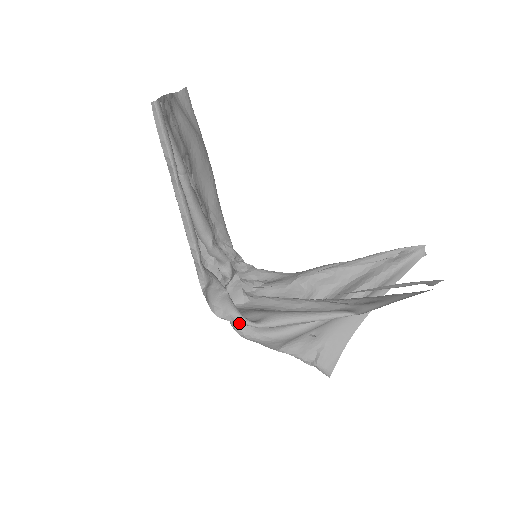
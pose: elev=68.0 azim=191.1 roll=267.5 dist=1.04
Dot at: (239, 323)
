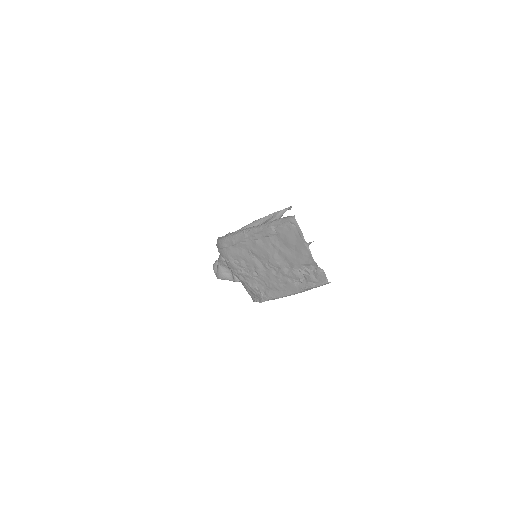
Dot at: occluded
